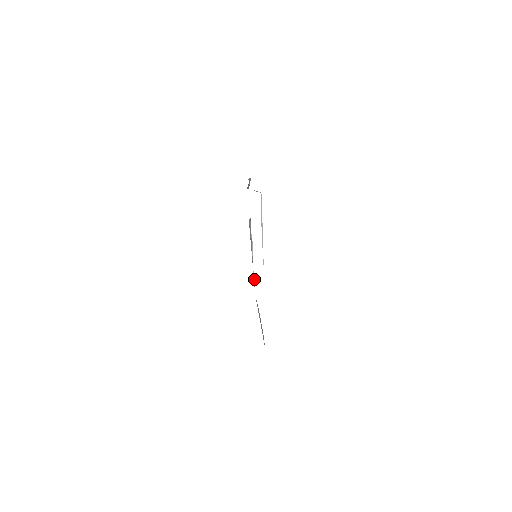
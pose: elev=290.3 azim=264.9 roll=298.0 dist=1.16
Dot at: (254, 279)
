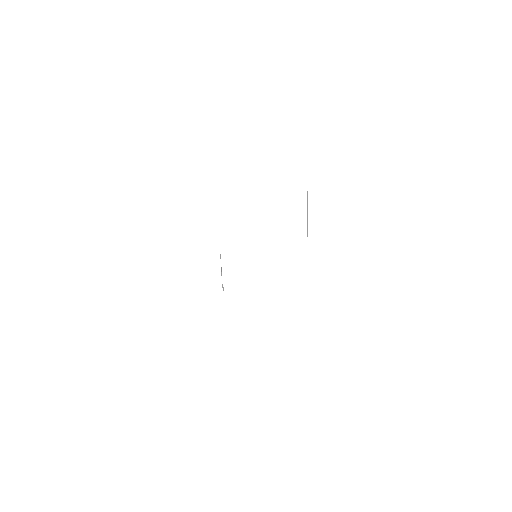
Dot at: (223, 290)
